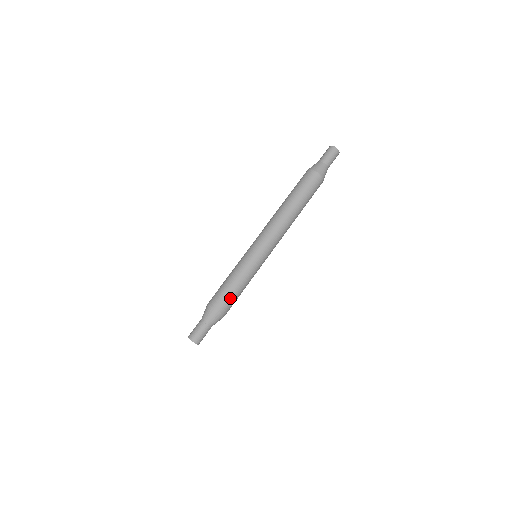
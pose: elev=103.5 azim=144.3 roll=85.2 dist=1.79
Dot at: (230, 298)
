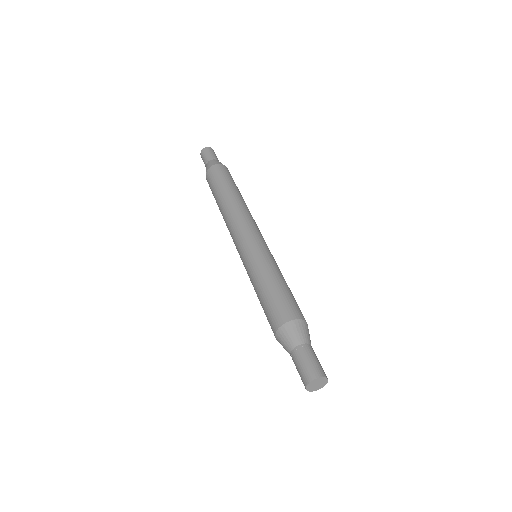
Dot at: (294, 300)
